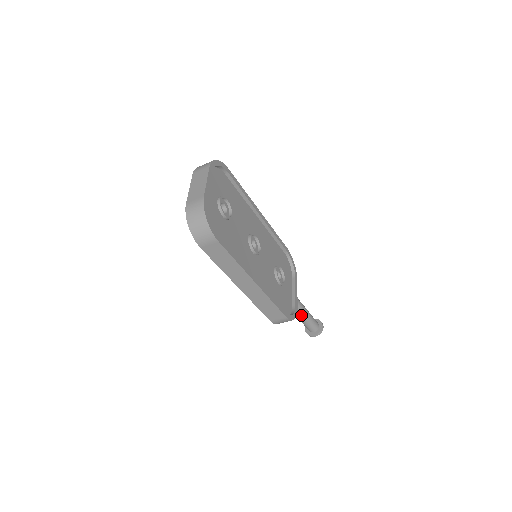
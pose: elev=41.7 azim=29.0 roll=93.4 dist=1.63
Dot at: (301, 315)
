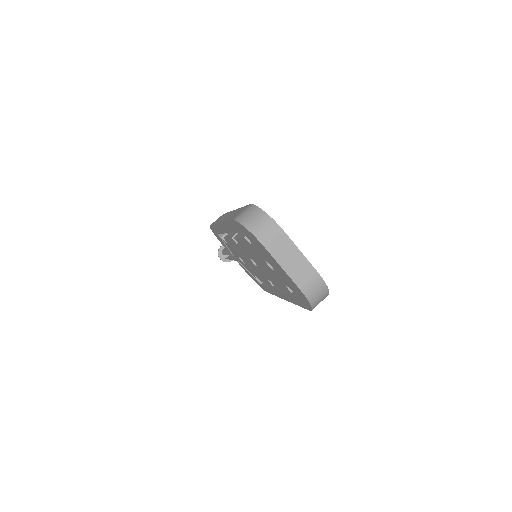
Dot at: occluded
